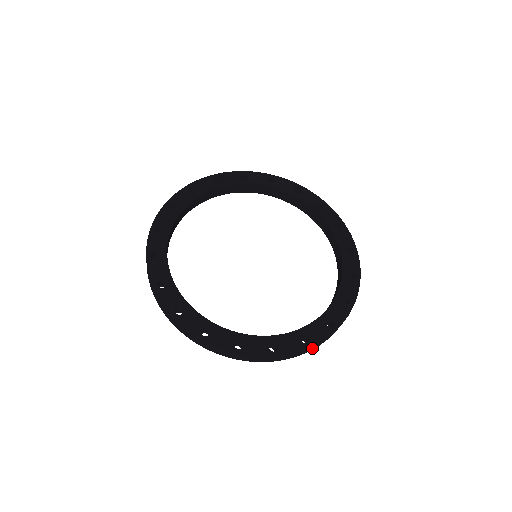
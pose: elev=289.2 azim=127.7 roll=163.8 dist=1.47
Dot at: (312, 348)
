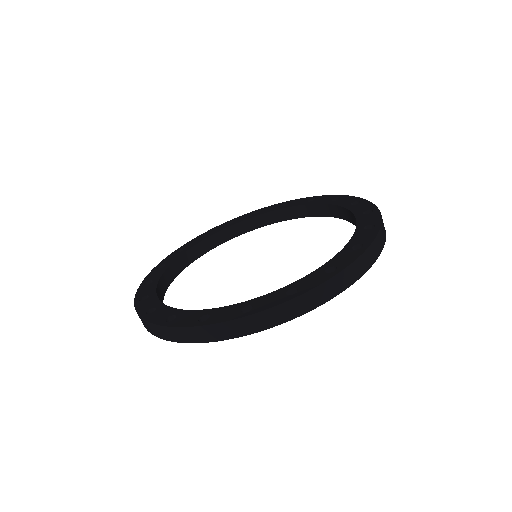
Dot at: (383, 231)
